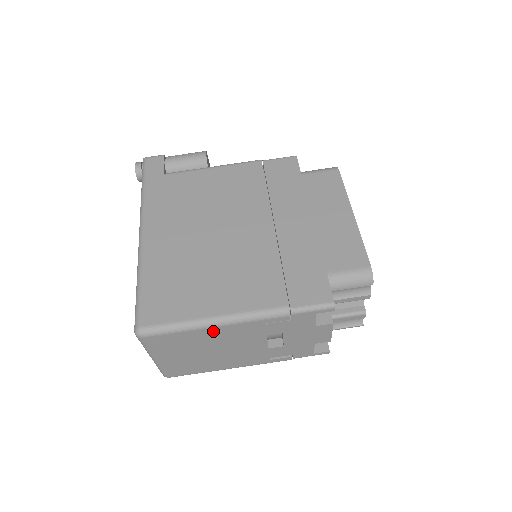
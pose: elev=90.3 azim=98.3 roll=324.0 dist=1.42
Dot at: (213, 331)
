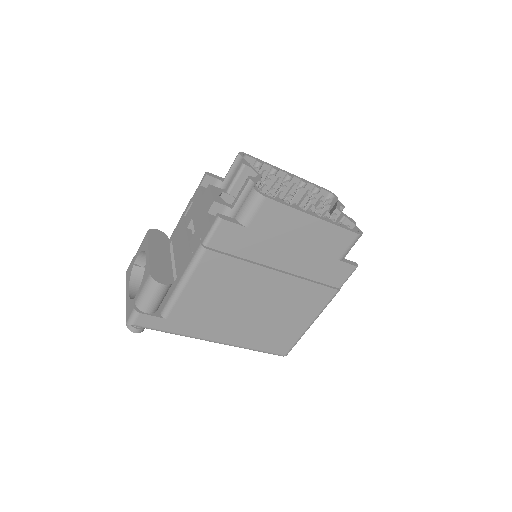
Dot at: occluded
